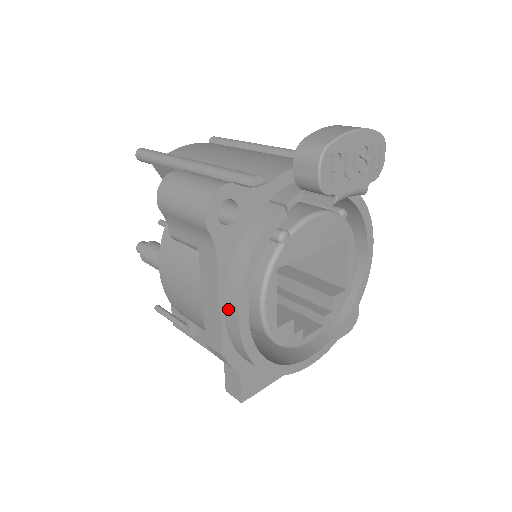
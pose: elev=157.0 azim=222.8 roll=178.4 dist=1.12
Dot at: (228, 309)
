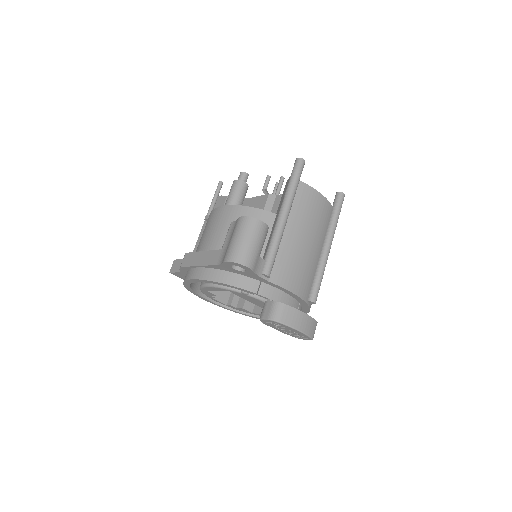
Dot at: (198, 271)
